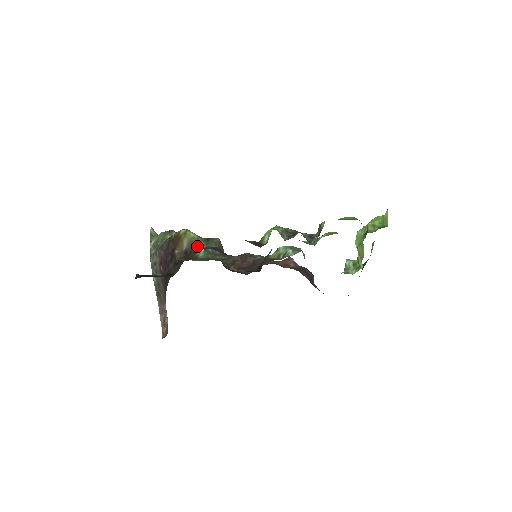
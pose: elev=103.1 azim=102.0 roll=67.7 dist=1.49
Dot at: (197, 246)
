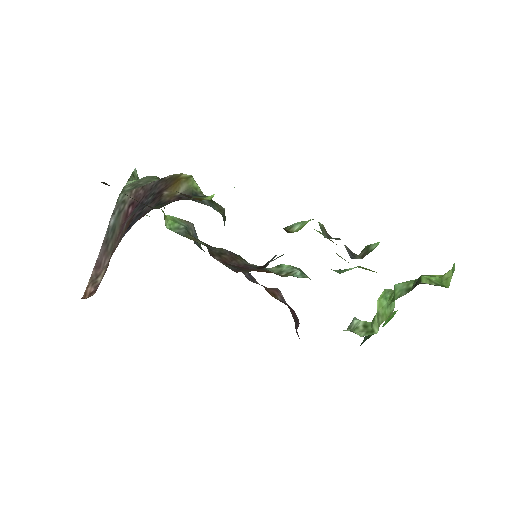
Dot at: occluded
